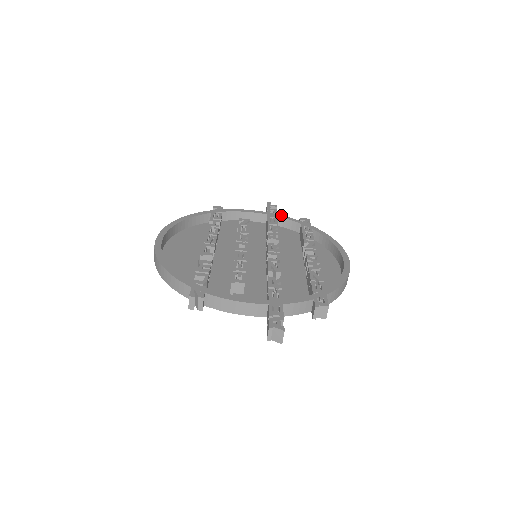
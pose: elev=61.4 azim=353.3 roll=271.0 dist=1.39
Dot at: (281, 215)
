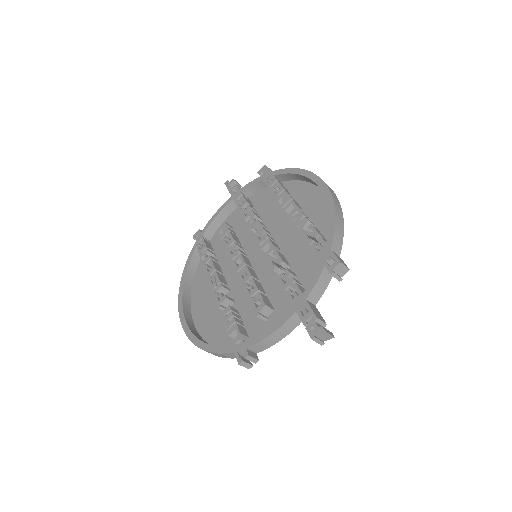
Dot at: (243, 187)
